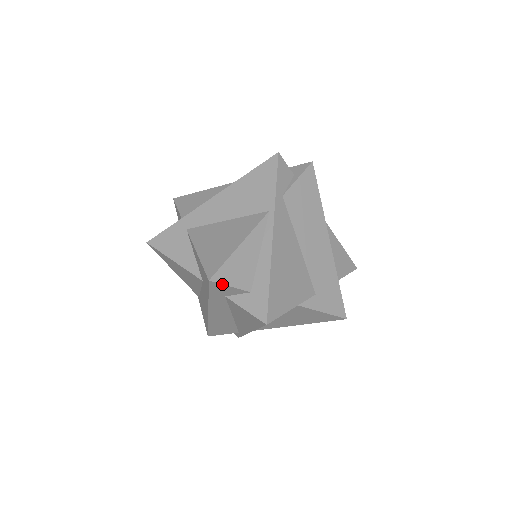
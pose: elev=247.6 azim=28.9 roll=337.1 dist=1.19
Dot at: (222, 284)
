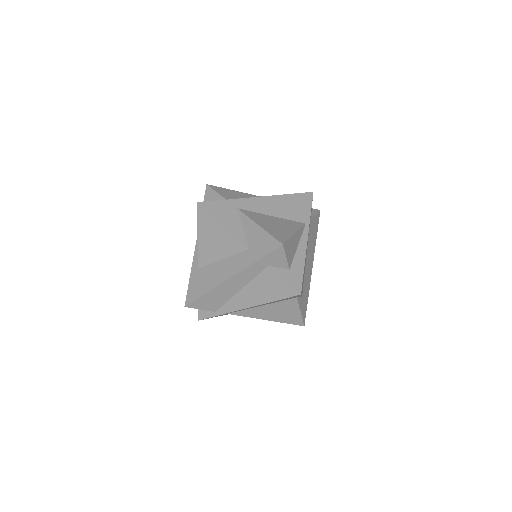
Dot at: (285, 252)
